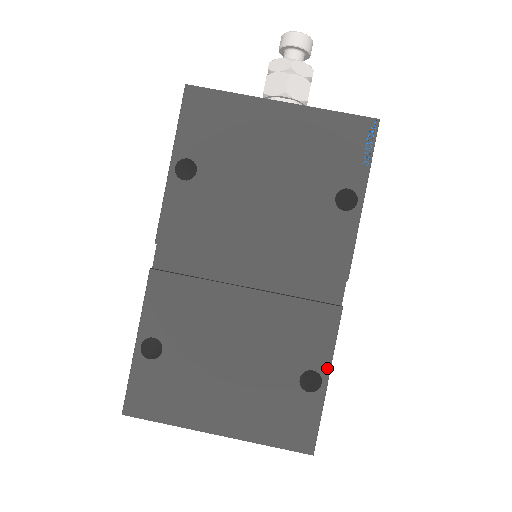
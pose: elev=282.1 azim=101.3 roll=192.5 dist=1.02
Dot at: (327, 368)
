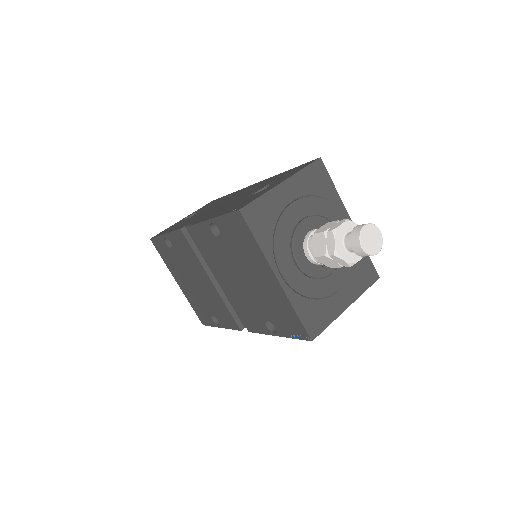
Dot at: (223, 327)
